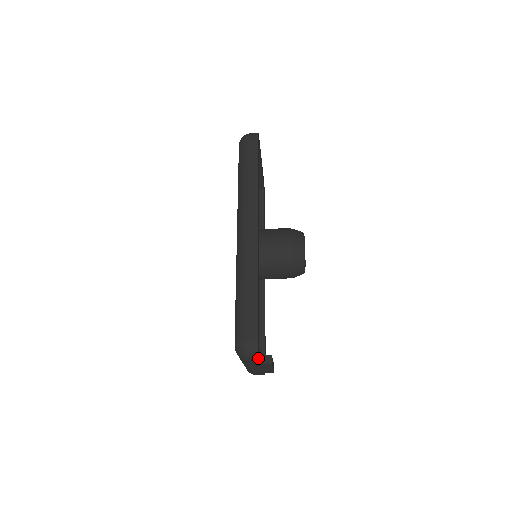
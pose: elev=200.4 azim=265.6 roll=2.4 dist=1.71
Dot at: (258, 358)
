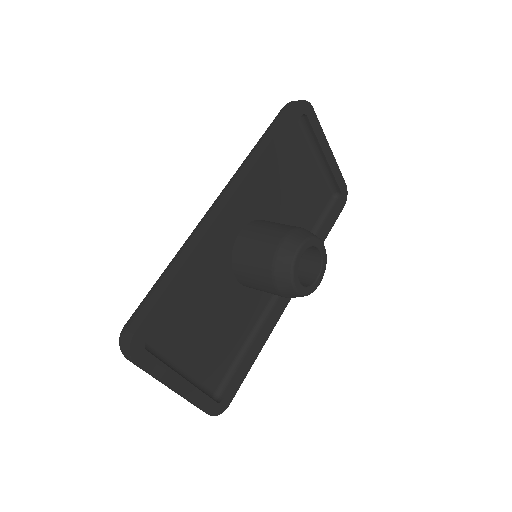
Dot at: (132, 358)
